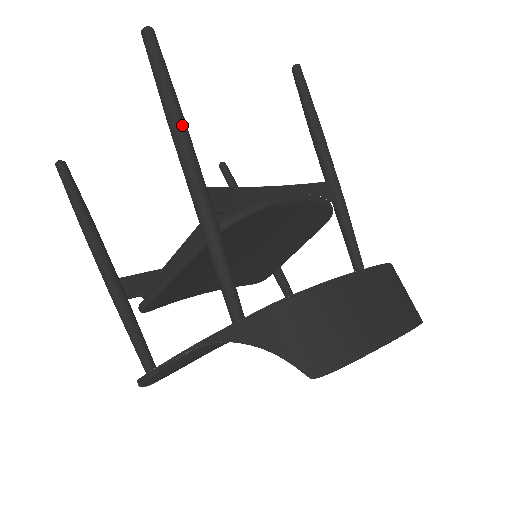
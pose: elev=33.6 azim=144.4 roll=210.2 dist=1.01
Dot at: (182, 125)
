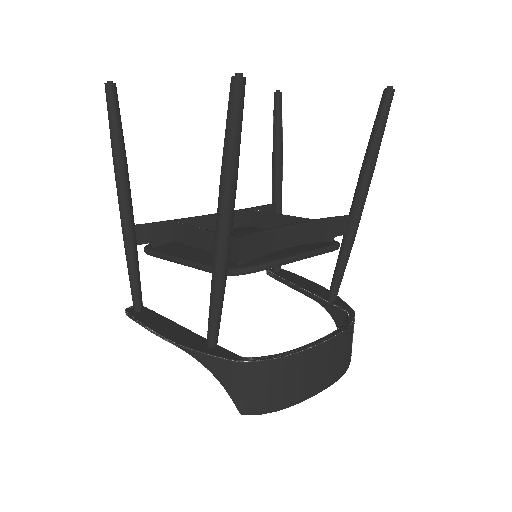
Dot at: (232, 193)
